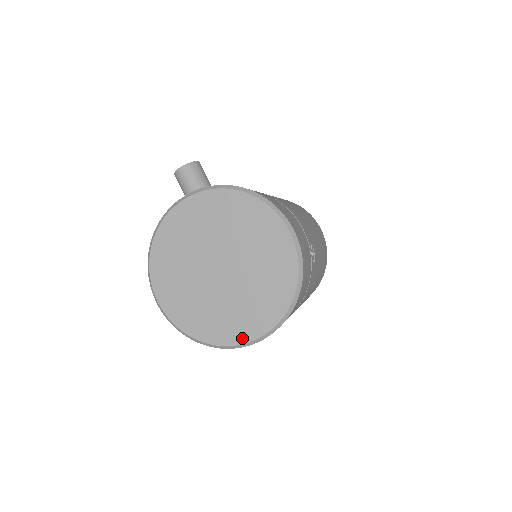
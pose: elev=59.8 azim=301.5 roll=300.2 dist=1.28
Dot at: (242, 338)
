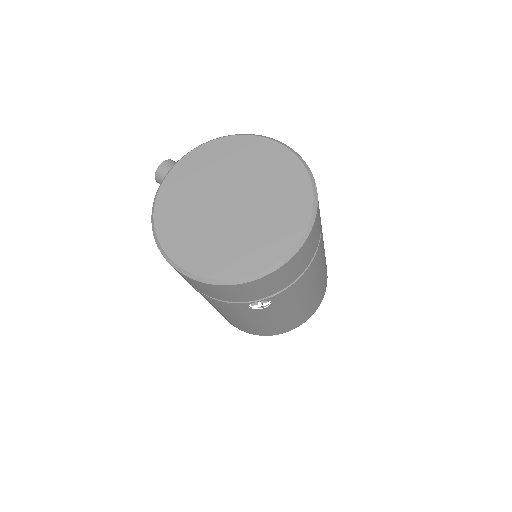
Dot at: (280, 252)
